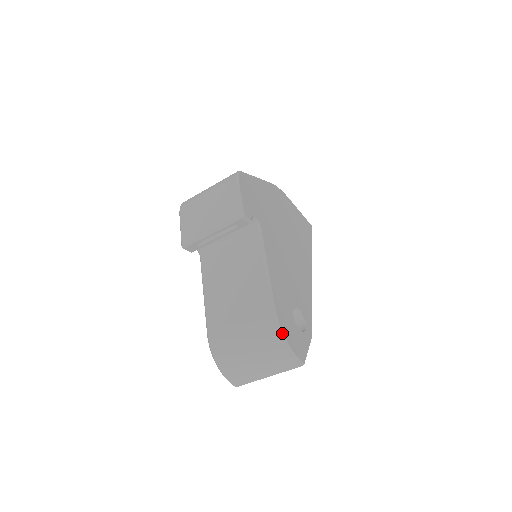
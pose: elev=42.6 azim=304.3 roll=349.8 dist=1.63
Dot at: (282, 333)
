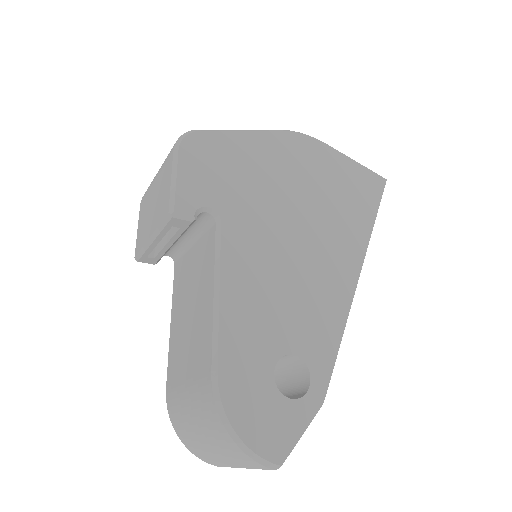
Dot at: (226, 419)
